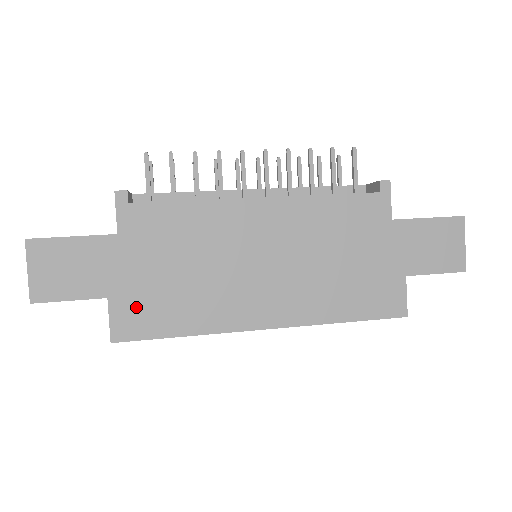
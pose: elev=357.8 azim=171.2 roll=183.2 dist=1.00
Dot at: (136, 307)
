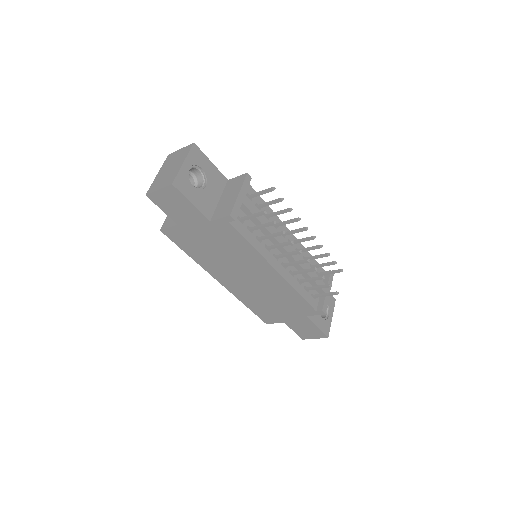
Dot at: (184, 236)
